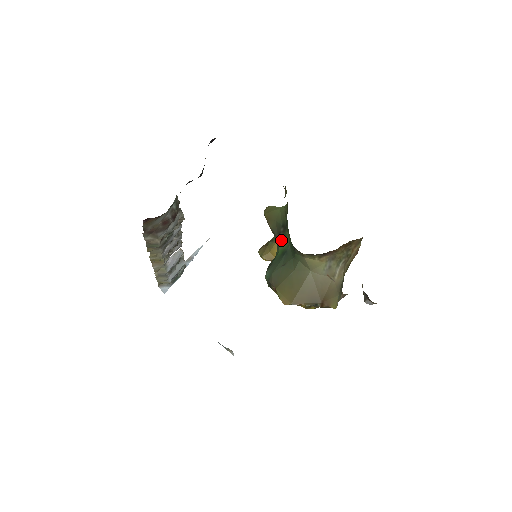
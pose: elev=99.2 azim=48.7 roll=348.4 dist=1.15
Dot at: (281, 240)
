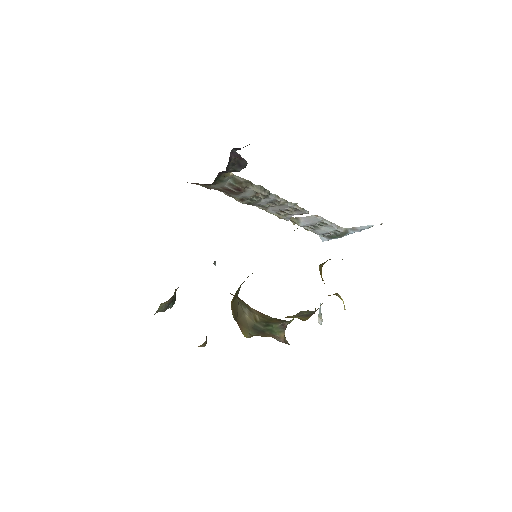
Dot at: occluded
